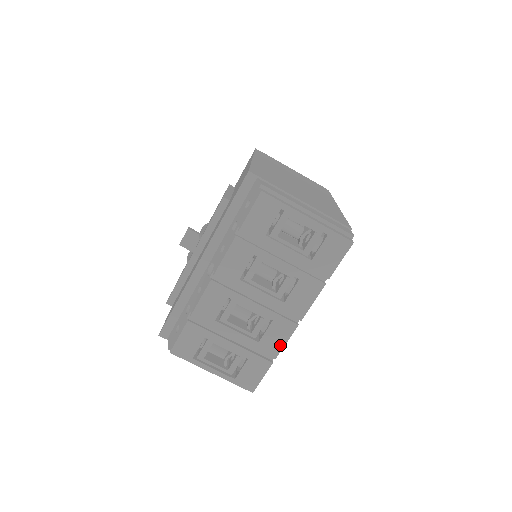
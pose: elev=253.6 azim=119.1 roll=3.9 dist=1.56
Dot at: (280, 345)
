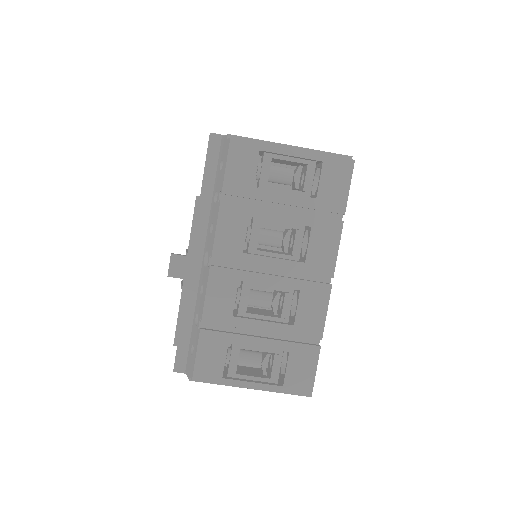
Dot at: (320, 319)
